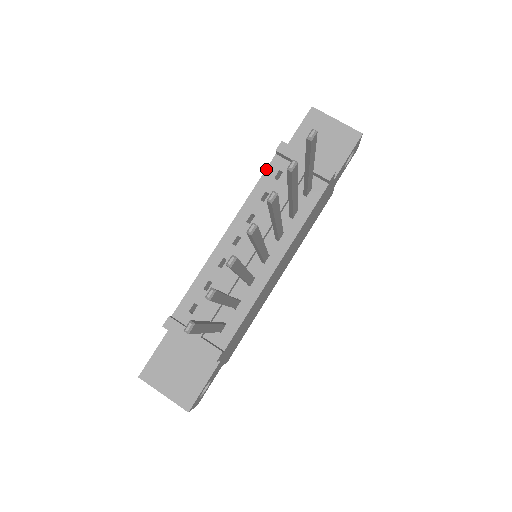
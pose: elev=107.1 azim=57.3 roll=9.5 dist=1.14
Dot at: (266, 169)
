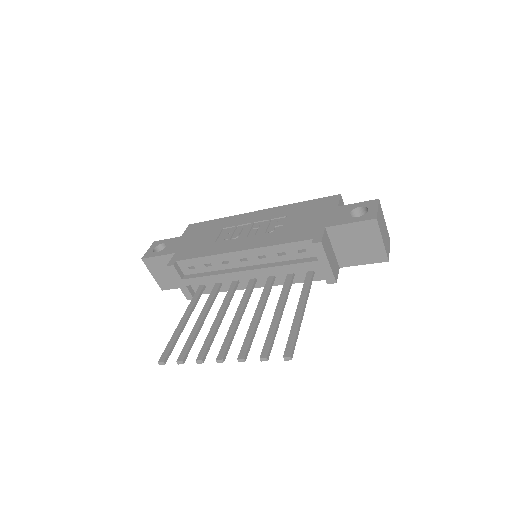
Dot at: (297, 242)
